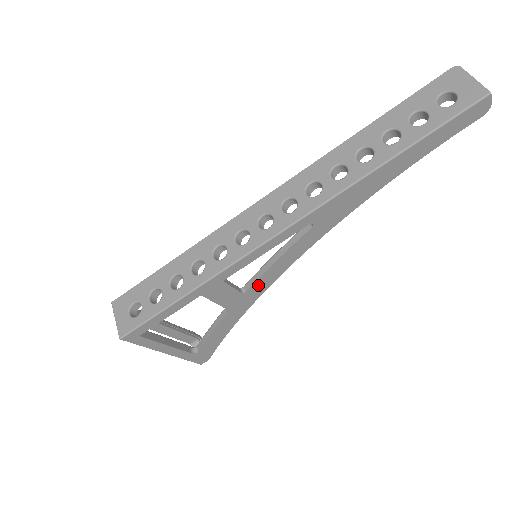
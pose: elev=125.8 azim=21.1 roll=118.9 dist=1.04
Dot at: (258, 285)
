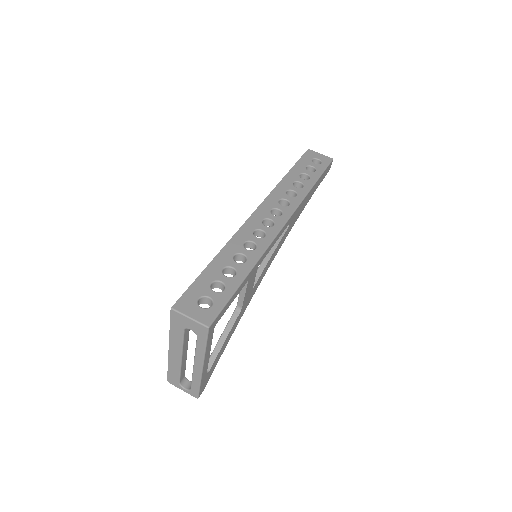
Dot at: (258, 281)
